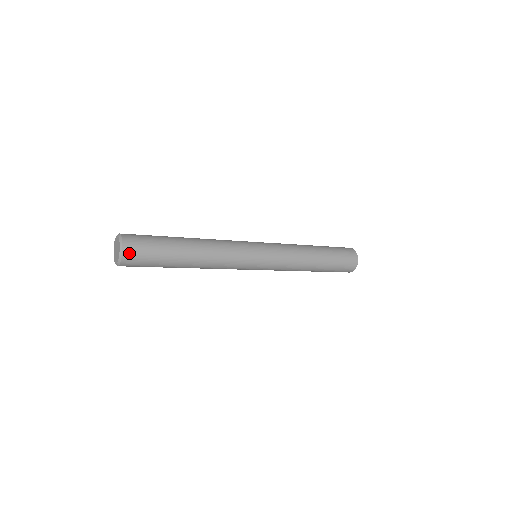
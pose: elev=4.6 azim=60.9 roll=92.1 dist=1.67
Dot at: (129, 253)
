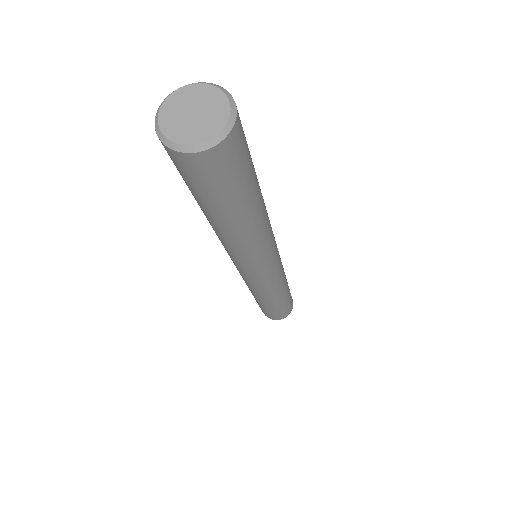
Dot at: (221, 154)
